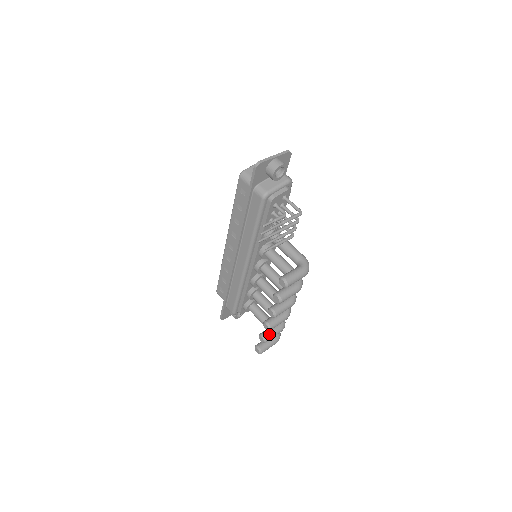
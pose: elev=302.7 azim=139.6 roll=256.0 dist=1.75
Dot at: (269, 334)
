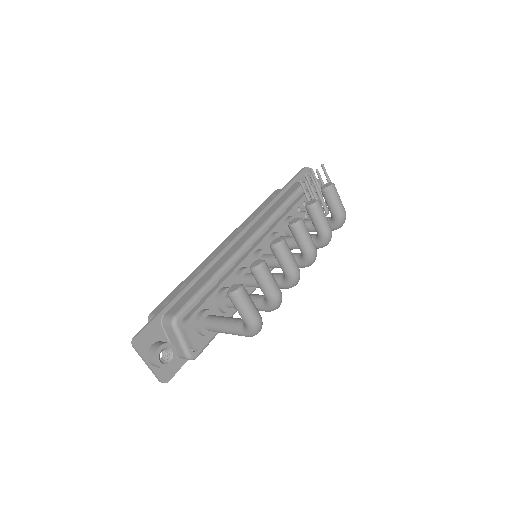
Dot at: (268, 268)
